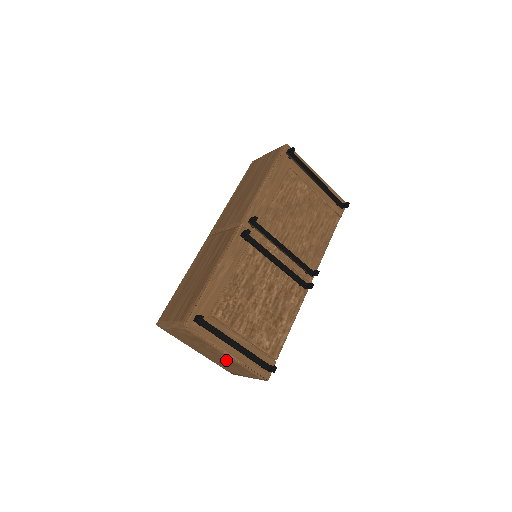
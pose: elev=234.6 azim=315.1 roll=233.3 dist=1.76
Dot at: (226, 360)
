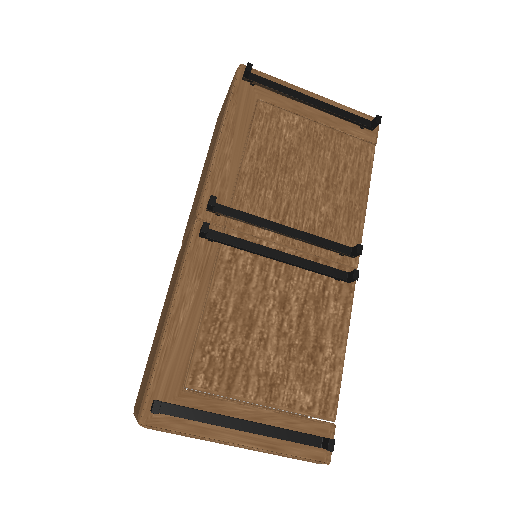
Dot at: occluded
